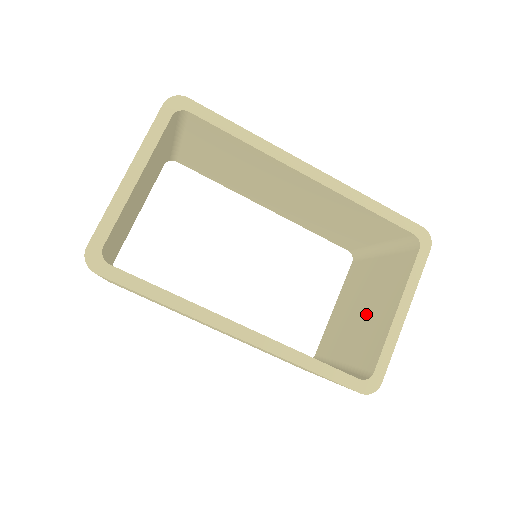
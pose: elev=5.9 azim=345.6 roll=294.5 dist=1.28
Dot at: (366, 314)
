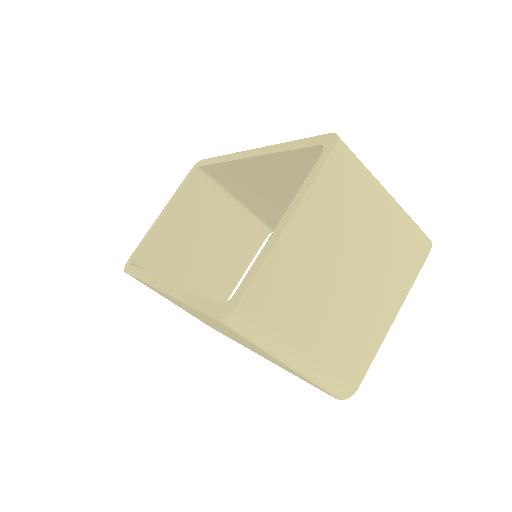
Dot at: occluded
